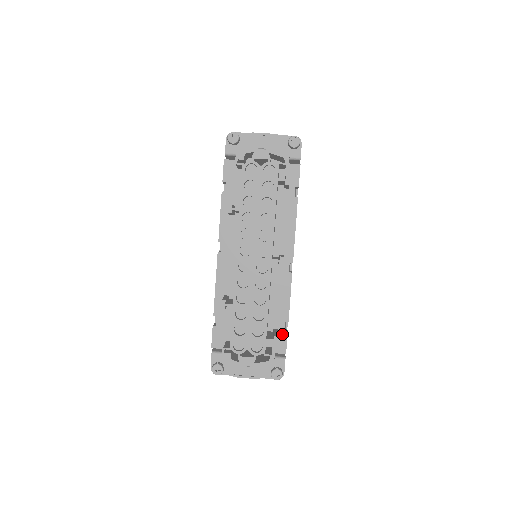
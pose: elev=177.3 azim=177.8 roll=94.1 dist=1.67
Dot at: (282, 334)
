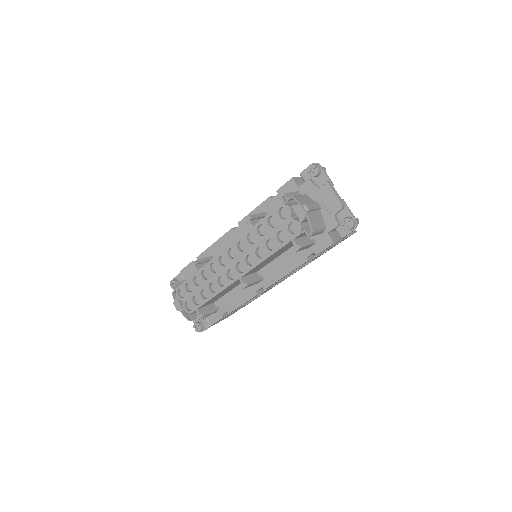
Dot at: (219, 314)
